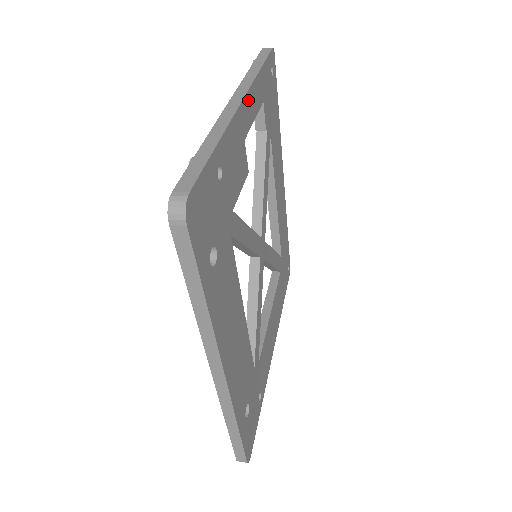
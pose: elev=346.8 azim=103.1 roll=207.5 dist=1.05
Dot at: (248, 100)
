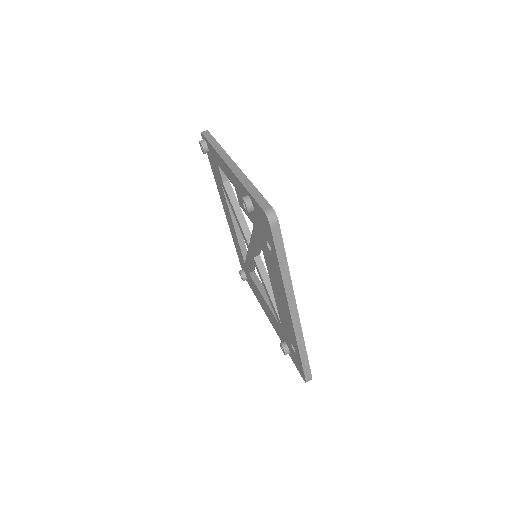
Dot at: occluded
